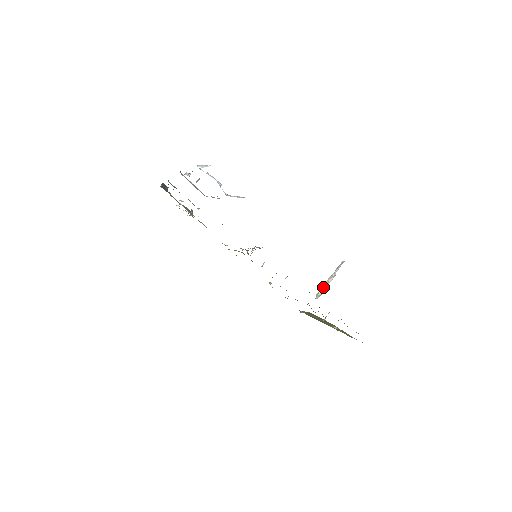
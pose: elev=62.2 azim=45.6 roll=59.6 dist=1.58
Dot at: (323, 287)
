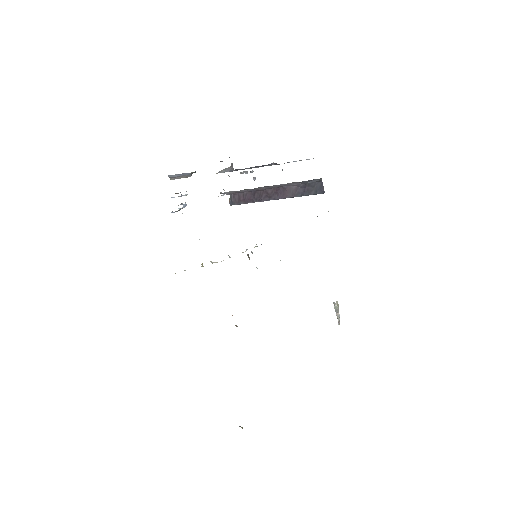
Dot at: occluded
